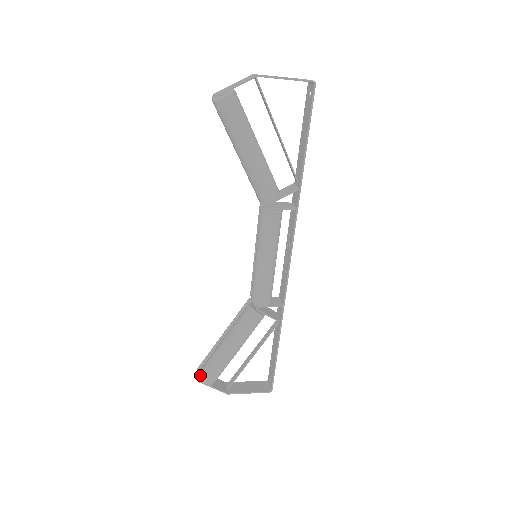
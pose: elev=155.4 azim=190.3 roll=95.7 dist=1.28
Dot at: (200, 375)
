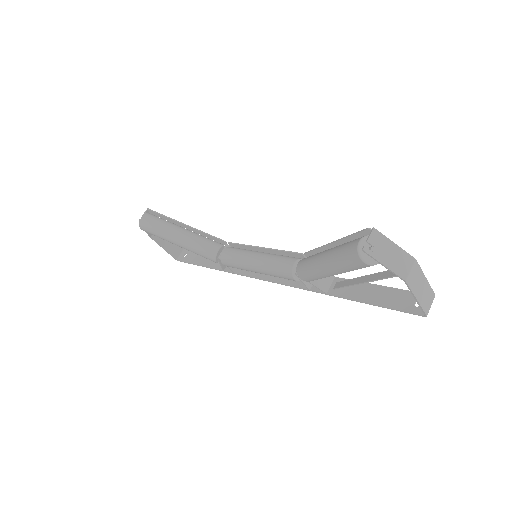
Dot at: (144, 222)
